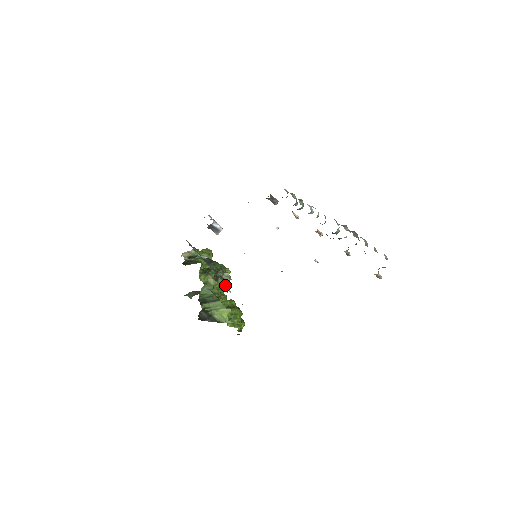
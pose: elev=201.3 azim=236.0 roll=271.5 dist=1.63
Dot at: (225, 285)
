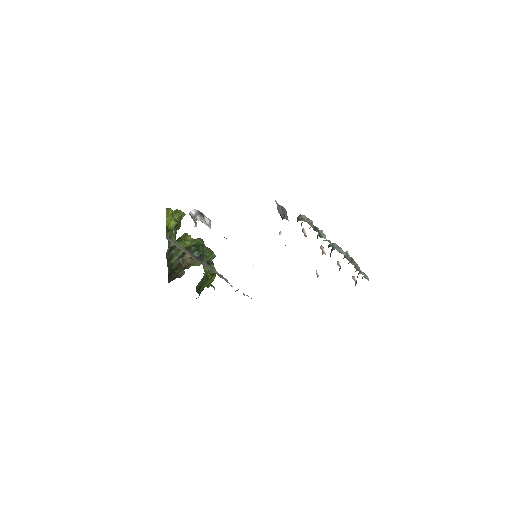
Dot at: occluded
